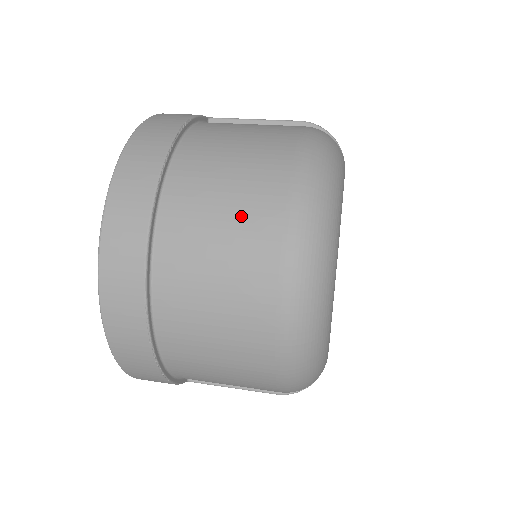
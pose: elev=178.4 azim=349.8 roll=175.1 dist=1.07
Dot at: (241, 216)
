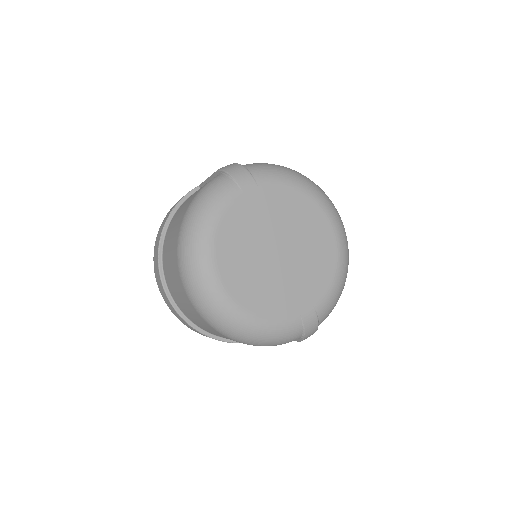
Dot at: (173, 272)
